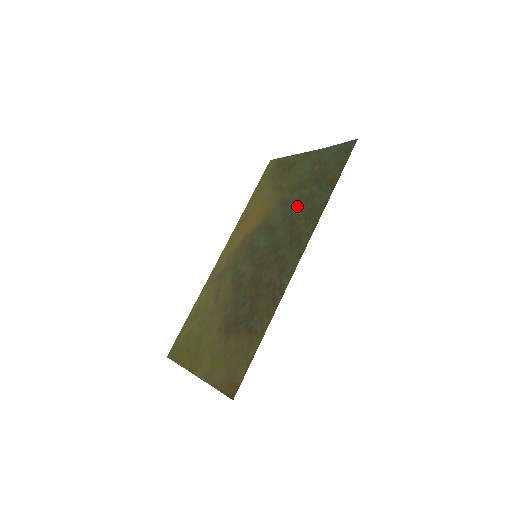
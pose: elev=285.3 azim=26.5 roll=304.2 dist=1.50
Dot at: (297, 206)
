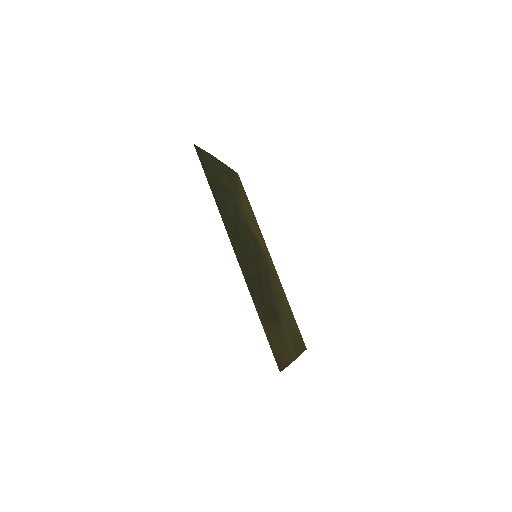
Dot at: (231, 209)
